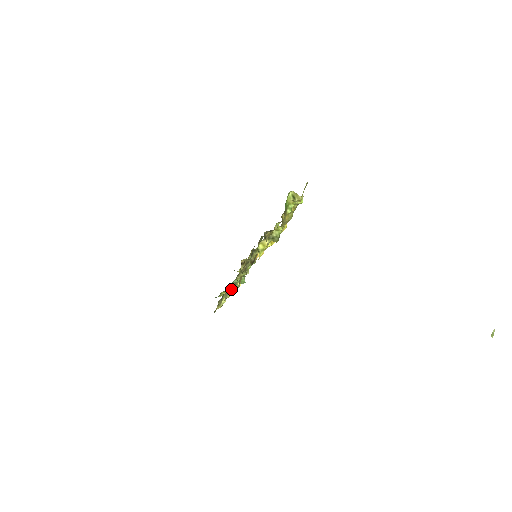
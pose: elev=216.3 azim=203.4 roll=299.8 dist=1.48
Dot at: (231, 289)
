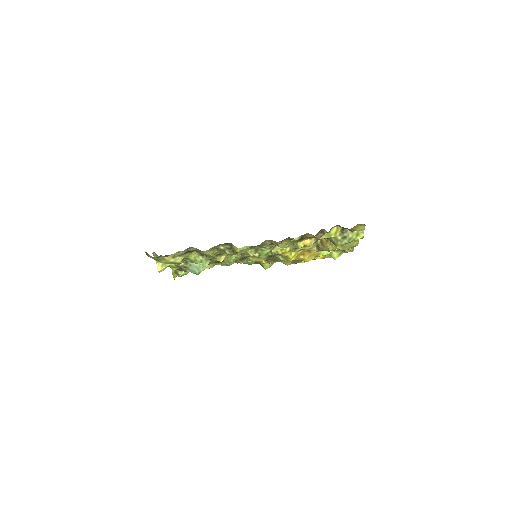
Dot at: (217, 251)
